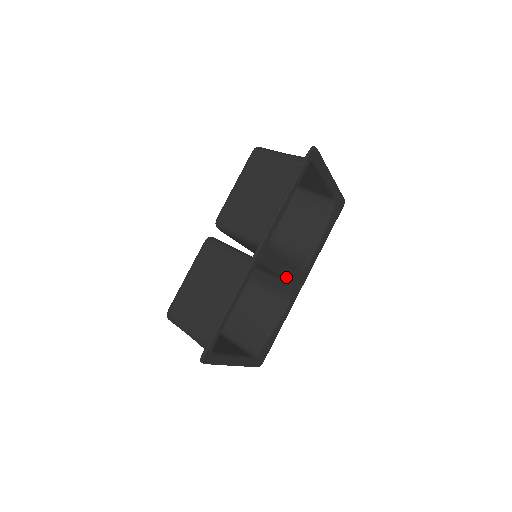
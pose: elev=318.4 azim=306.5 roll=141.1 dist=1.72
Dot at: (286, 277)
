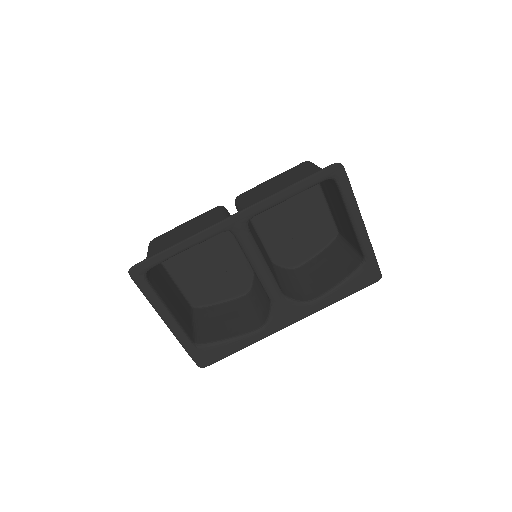
Dot at: (266, 288)
